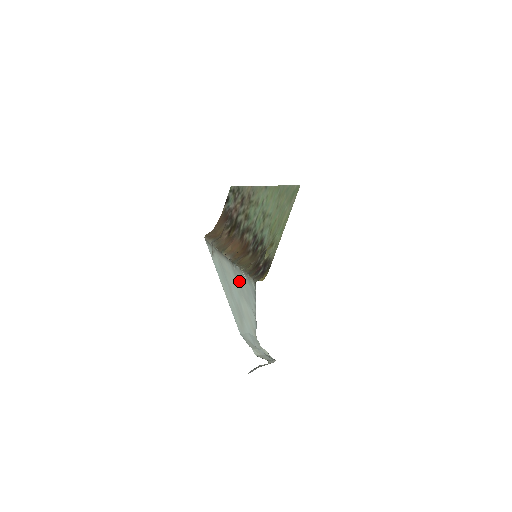
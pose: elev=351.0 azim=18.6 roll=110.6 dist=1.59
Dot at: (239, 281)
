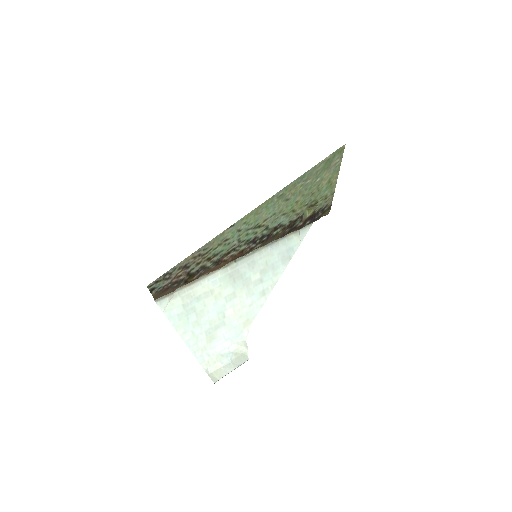
Dot at: (241, 276)
